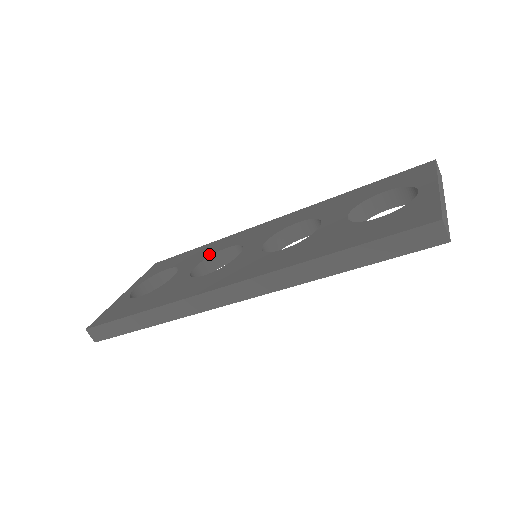
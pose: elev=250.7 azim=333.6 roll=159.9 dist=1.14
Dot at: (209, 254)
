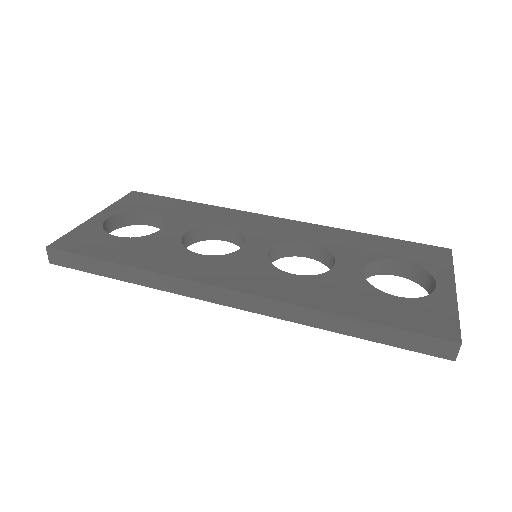
Dot at: (203, 222)
